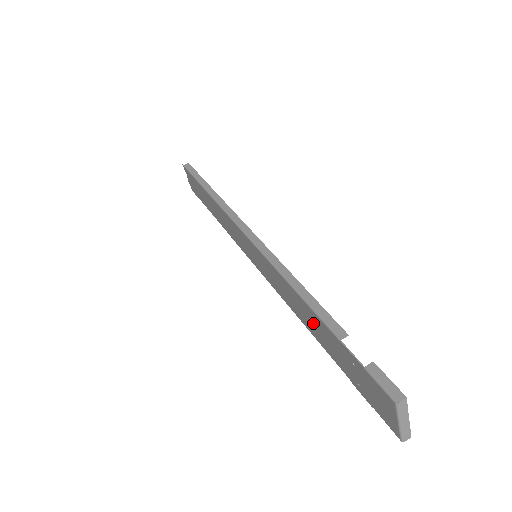
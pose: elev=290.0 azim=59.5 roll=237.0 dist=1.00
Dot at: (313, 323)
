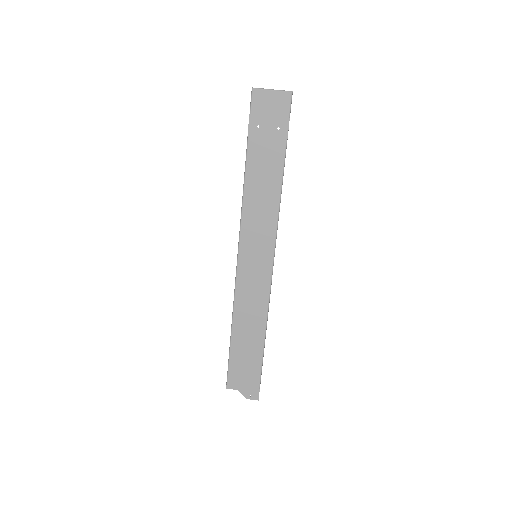
Dot at: (262, 173)
